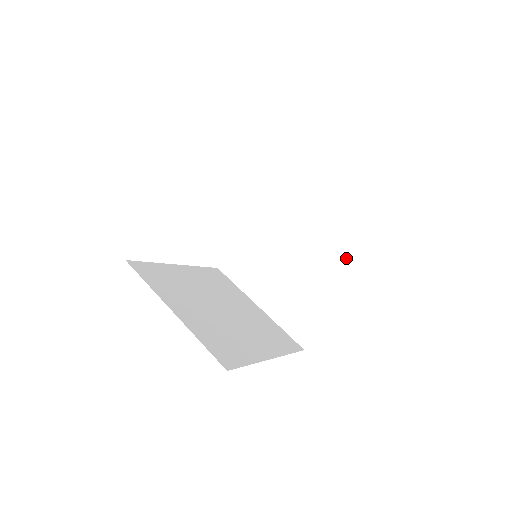
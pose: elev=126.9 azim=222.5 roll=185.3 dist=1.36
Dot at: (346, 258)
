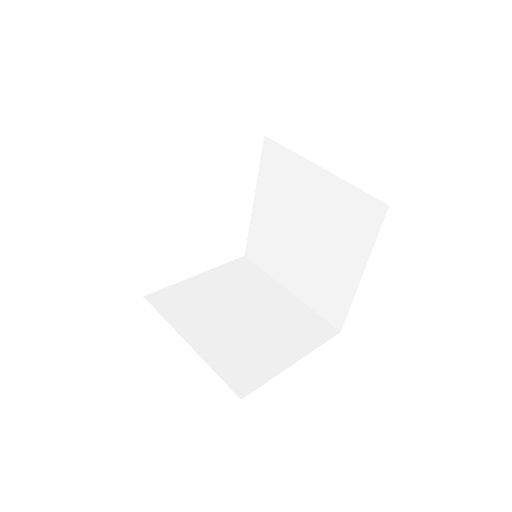
Dot at: (306, 330)
